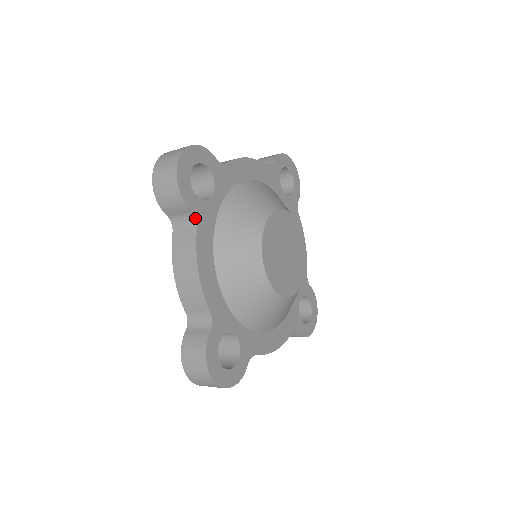
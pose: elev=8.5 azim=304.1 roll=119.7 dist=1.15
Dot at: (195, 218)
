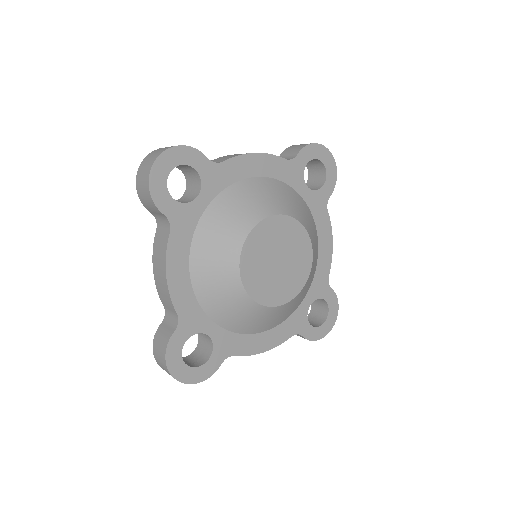
Dot at: (169, 222)
